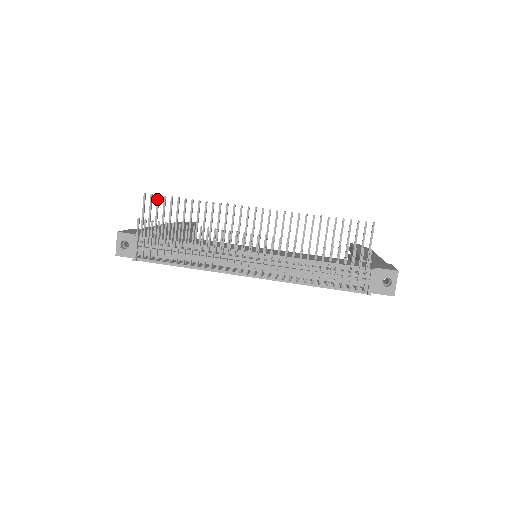
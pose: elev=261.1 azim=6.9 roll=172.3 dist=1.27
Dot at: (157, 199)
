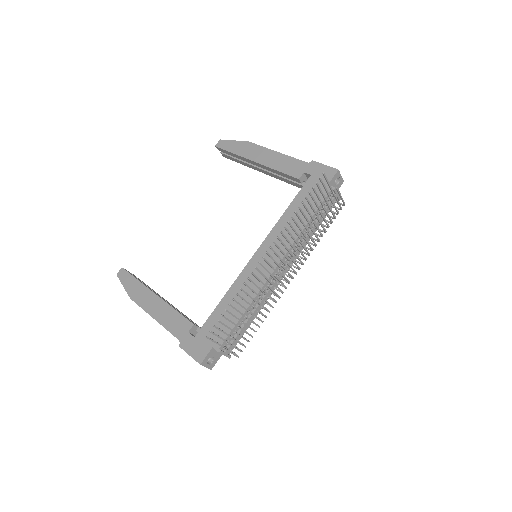
Dot at: (216, 328)
